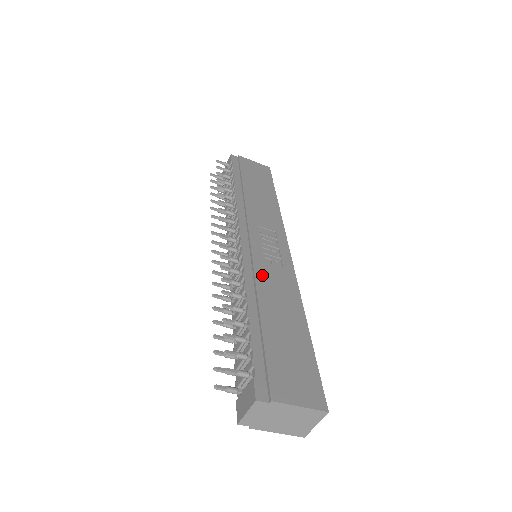
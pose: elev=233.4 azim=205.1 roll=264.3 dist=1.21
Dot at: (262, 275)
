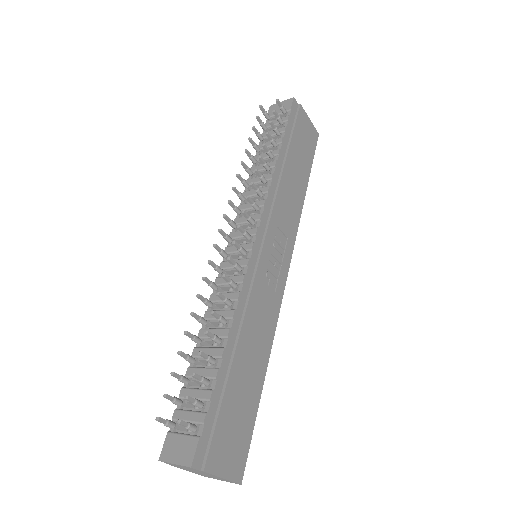
Dot at: (255, 301)
